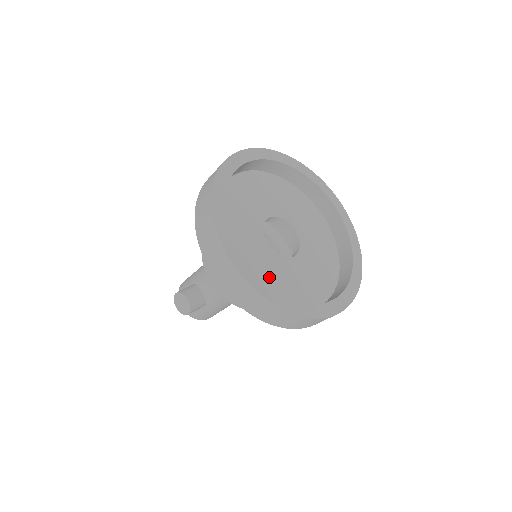
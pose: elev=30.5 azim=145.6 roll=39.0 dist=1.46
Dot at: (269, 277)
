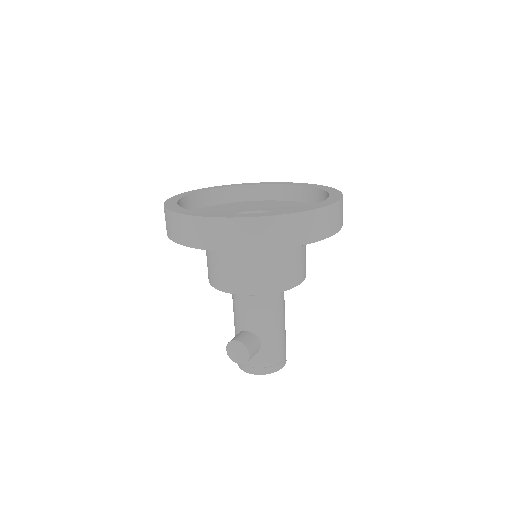
Dot at: occluded
